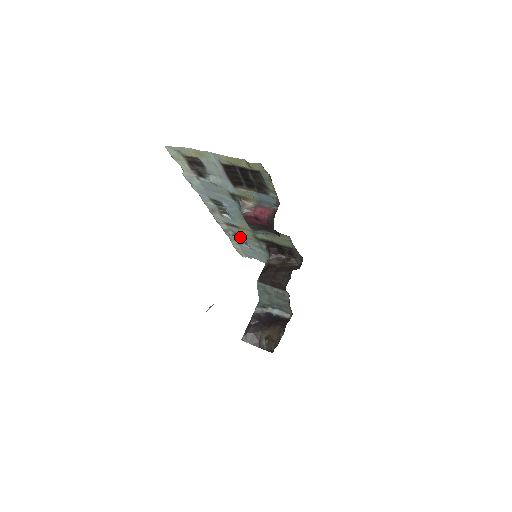
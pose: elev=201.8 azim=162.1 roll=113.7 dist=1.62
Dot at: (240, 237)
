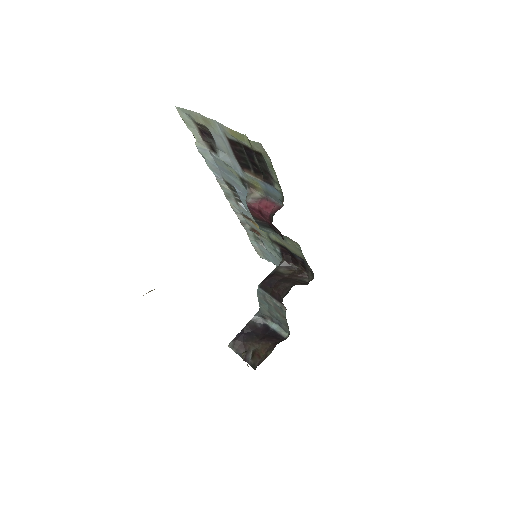
Dot at: (257, 234)
